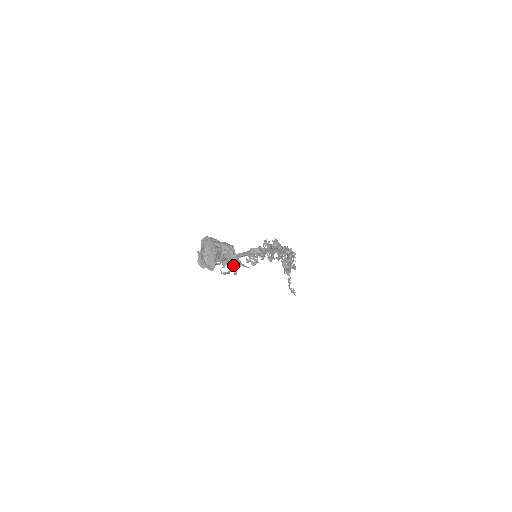
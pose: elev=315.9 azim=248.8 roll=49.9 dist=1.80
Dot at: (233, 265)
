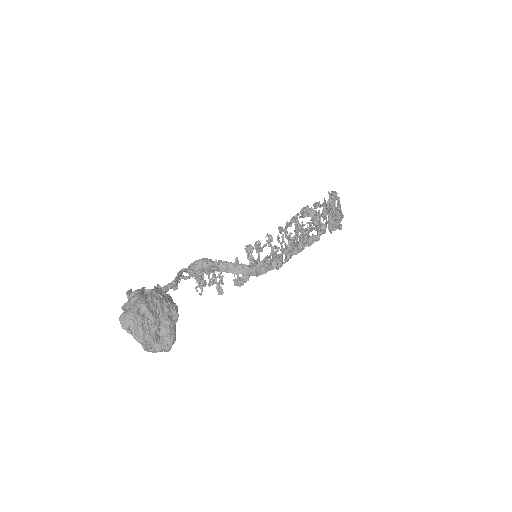
Dot at: (205, 273)
